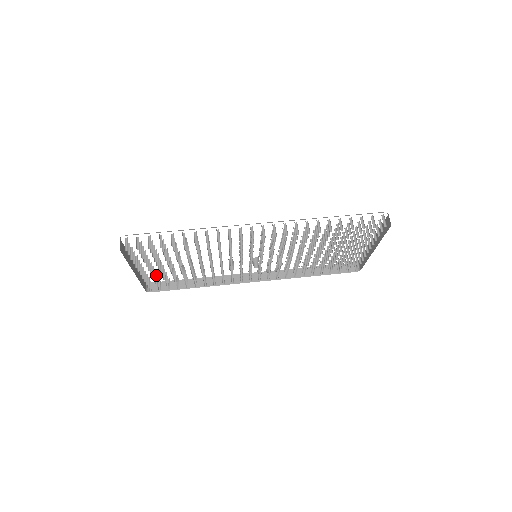
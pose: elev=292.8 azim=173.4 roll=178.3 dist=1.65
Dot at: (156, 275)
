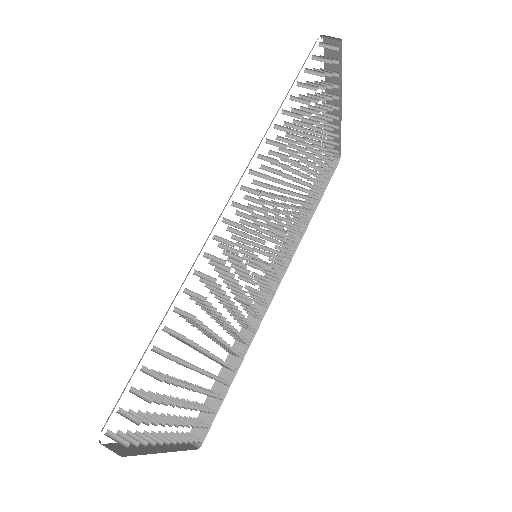
Dot at: occluded
